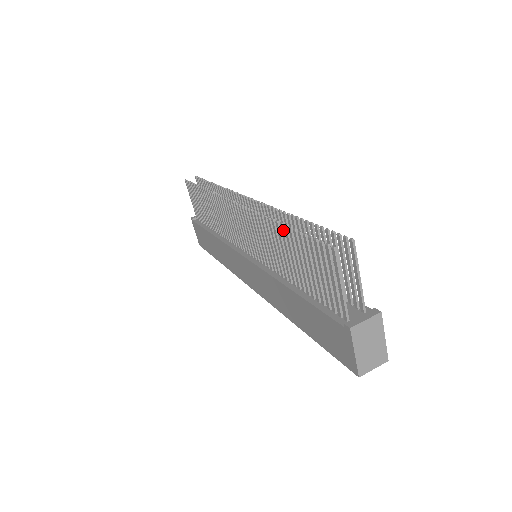
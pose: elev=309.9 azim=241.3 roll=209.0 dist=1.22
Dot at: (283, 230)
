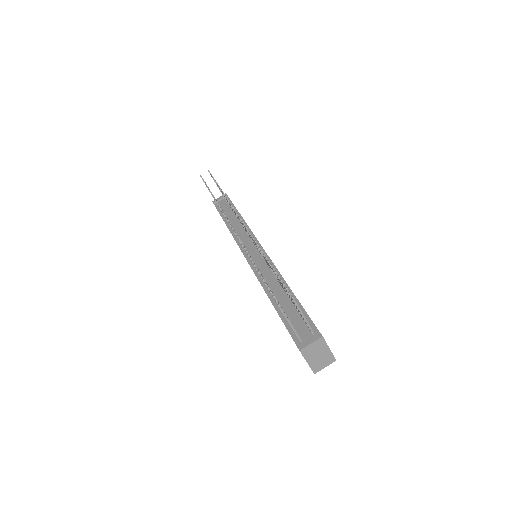
Dot at: occluded
